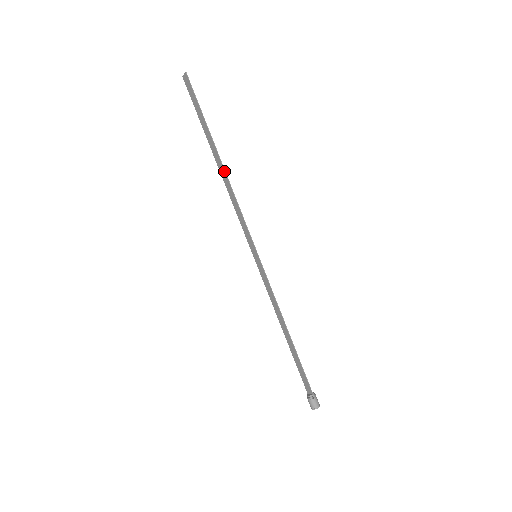
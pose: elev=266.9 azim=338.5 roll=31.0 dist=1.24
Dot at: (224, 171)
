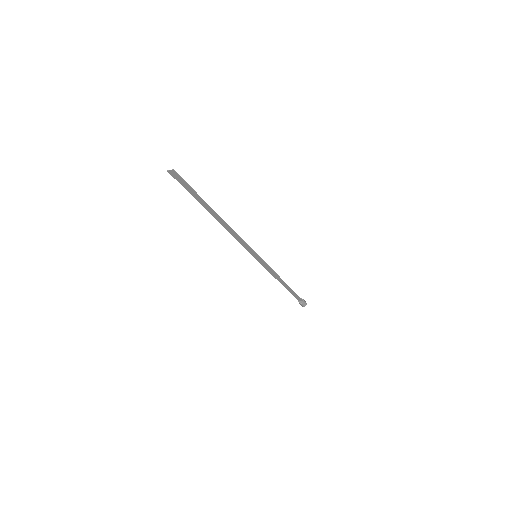
Dot at: (224, 221)
